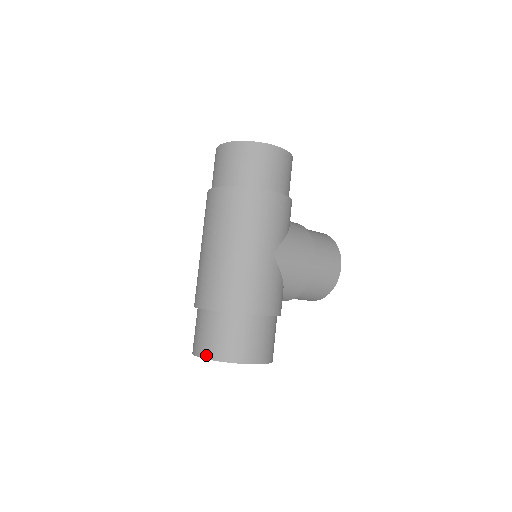
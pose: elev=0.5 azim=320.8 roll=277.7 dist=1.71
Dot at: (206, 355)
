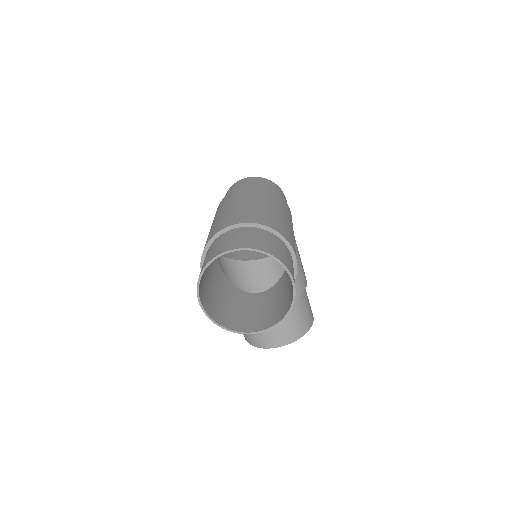
Dot at: (245, 246)
